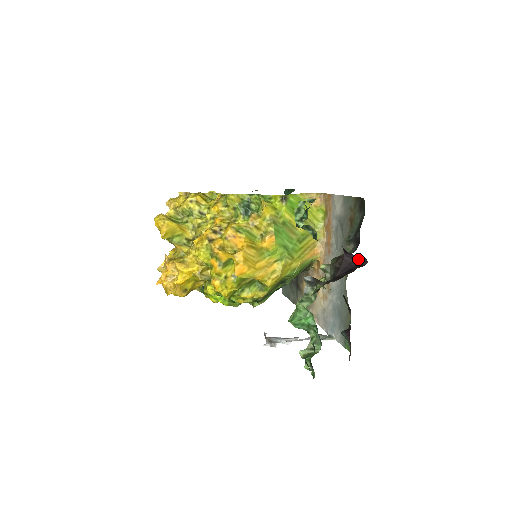
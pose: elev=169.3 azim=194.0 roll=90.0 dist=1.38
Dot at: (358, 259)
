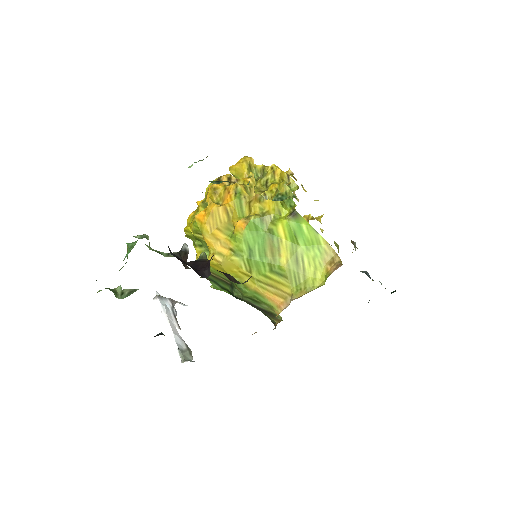
Dot at: (209, 270)
